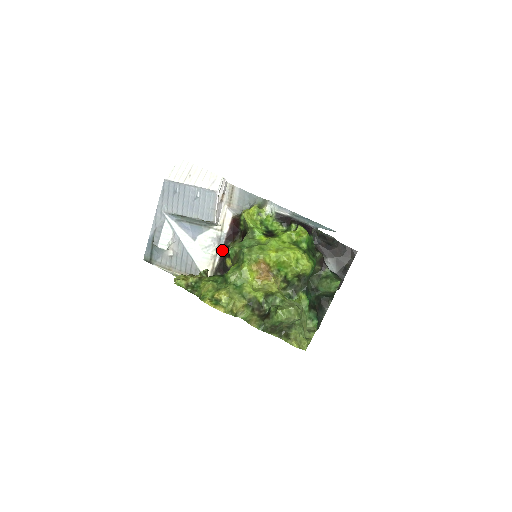
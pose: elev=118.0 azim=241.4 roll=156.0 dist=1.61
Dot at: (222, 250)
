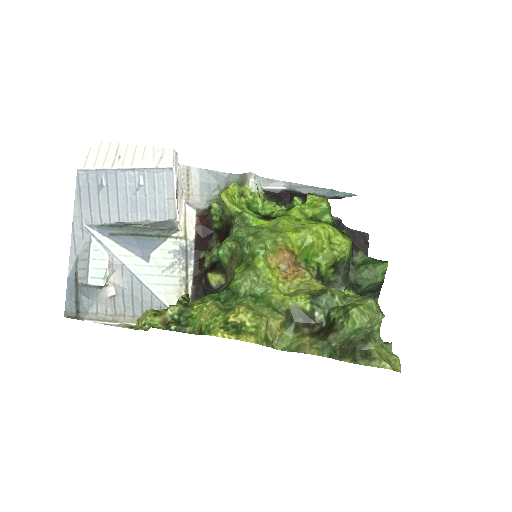
Dot at: (194, 267)
